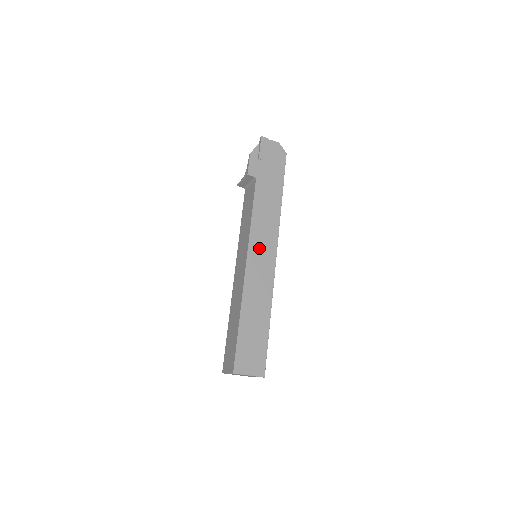
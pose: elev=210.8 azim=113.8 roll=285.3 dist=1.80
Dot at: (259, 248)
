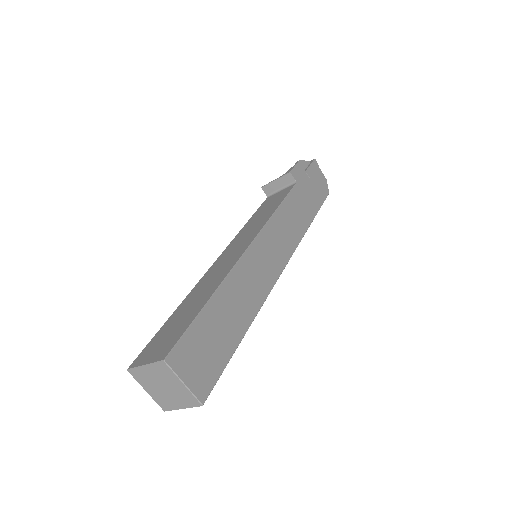
Dot at: (271, 243)
